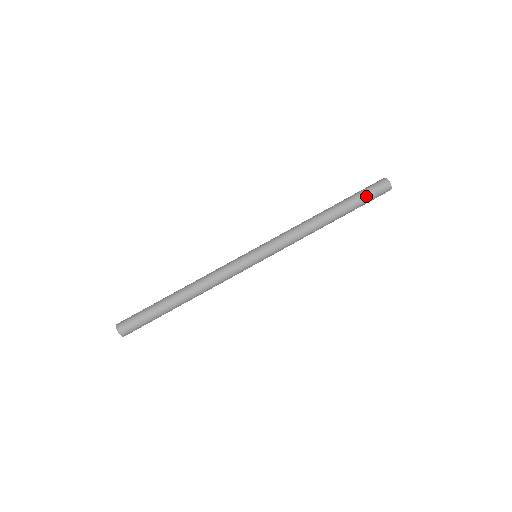
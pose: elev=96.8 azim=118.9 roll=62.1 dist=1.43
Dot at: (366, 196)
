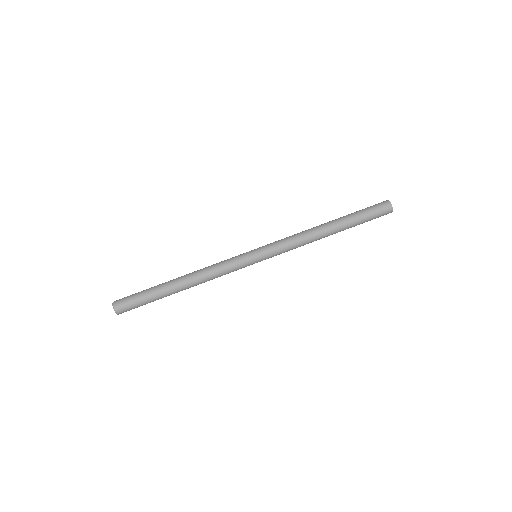
Dot at: (368, 215)
